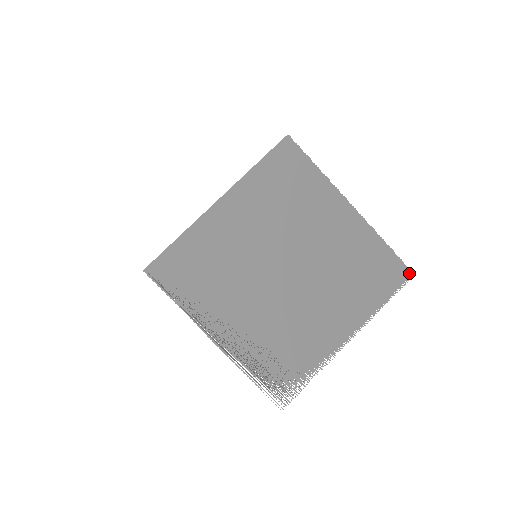
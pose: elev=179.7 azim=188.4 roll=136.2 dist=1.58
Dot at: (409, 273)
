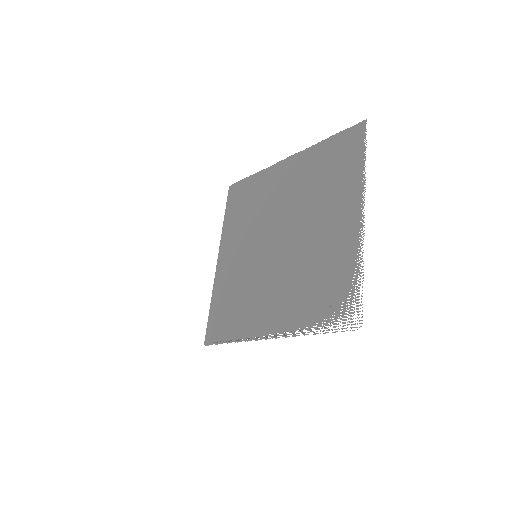
Dot at: (362, 125)
